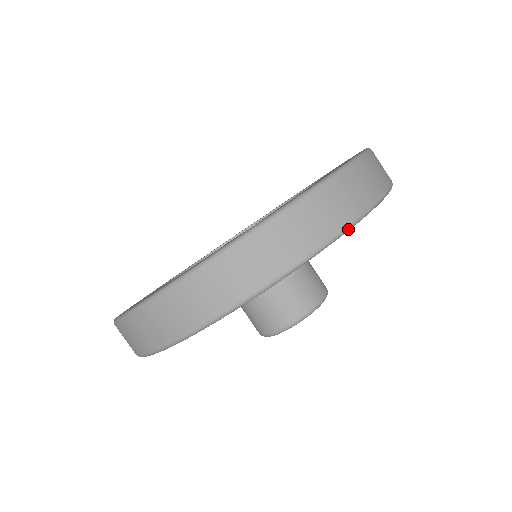
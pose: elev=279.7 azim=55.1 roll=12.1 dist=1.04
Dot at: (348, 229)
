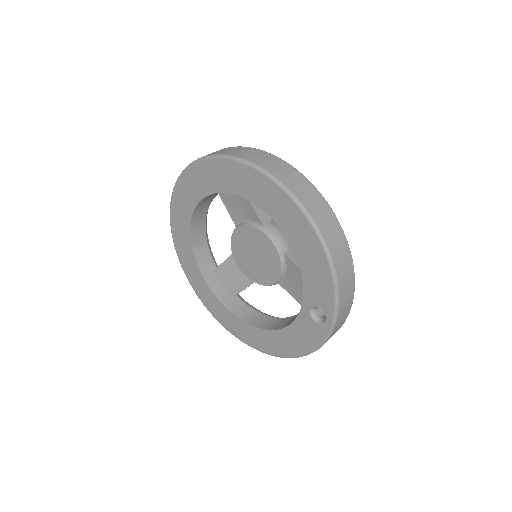
Dot at: (354, 273)
